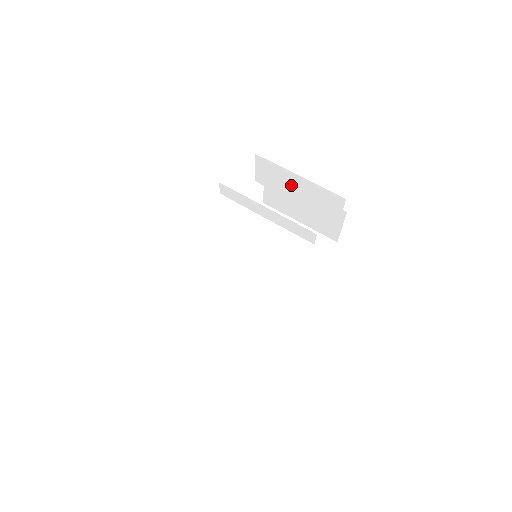
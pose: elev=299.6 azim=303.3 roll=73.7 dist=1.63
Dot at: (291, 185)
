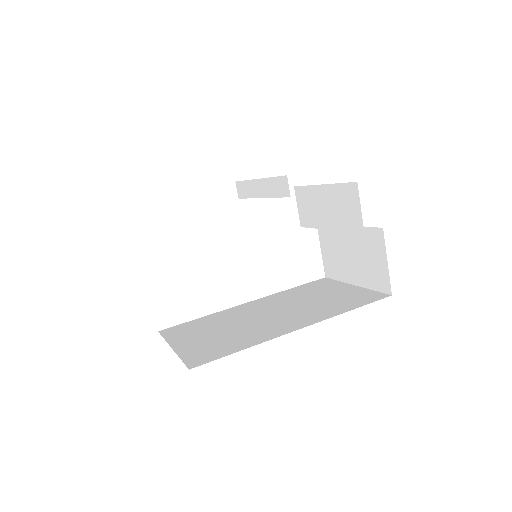
Dot at: (321, 205)
